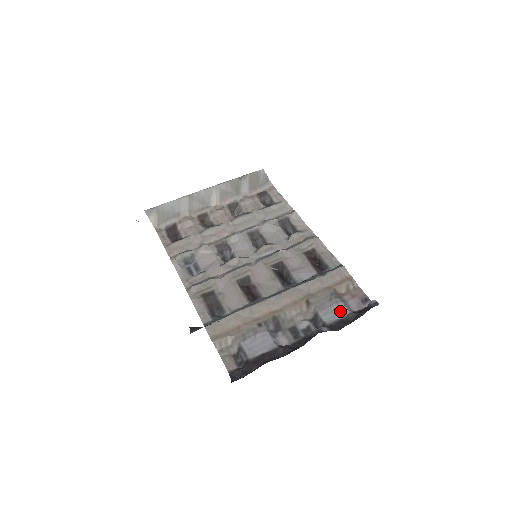
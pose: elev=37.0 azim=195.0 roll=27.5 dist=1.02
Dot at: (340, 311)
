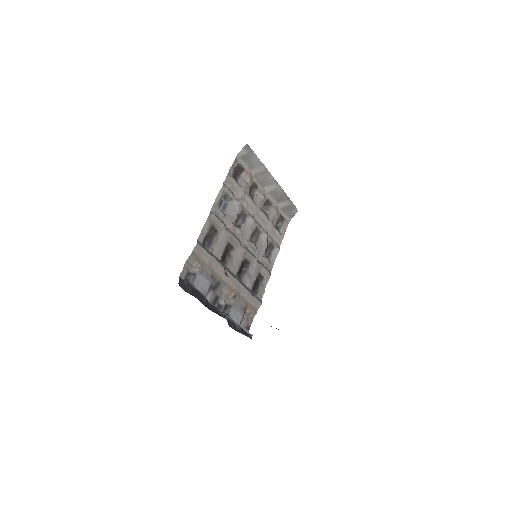
Dot at: (238, 319)
